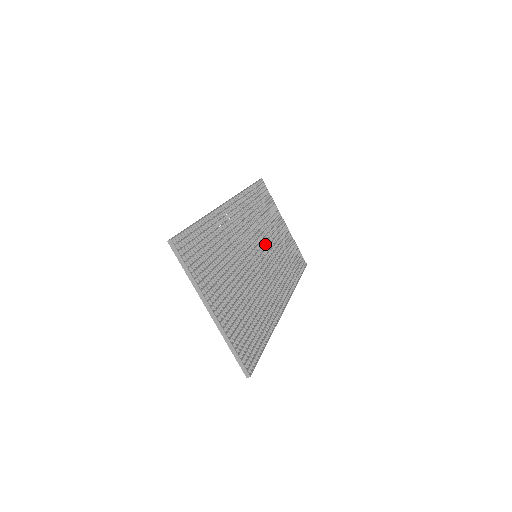
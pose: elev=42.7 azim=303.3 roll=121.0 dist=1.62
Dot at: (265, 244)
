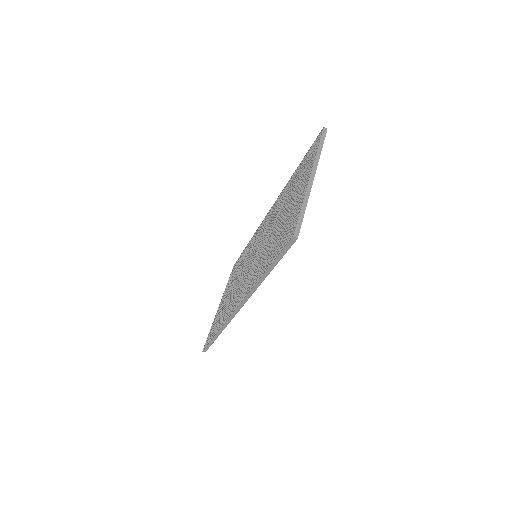
Dot at: occluded
